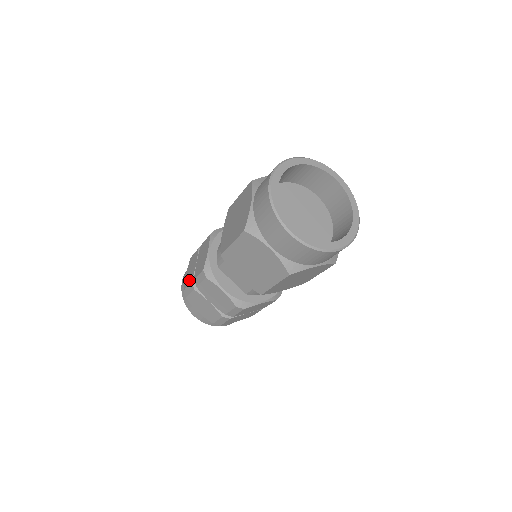
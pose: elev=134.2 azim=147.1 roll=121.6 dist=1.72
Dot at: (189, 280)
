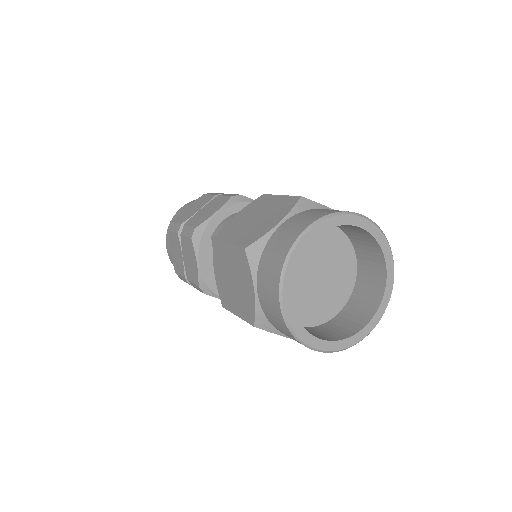
Dot at: (182, 218)
